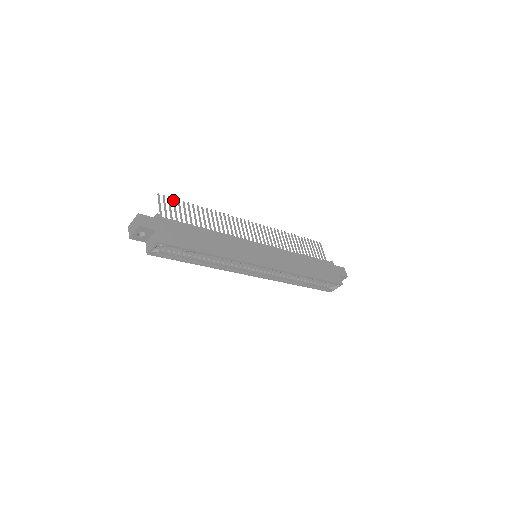
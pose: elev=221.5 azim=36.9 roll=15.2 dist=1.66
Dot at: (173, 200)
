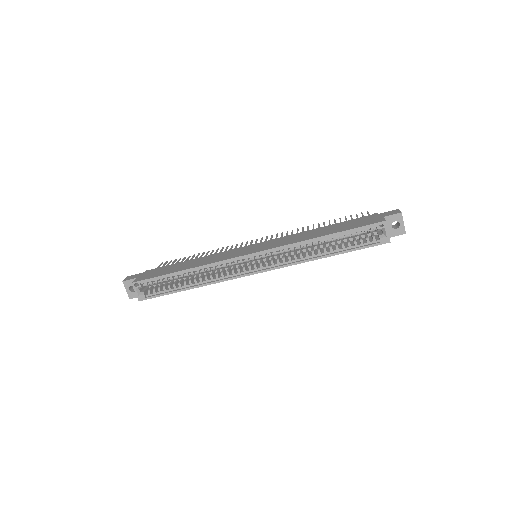
Dot at: (174, 260)
